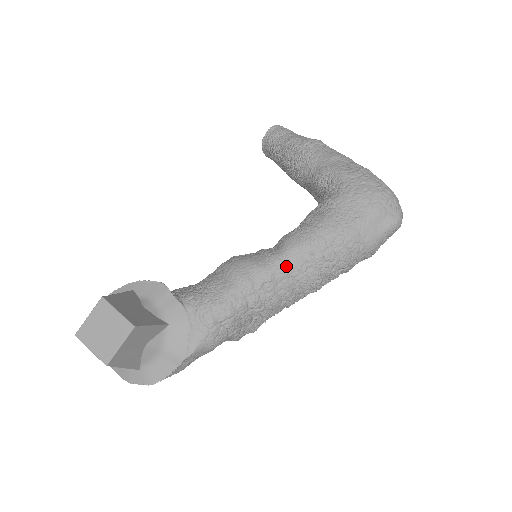
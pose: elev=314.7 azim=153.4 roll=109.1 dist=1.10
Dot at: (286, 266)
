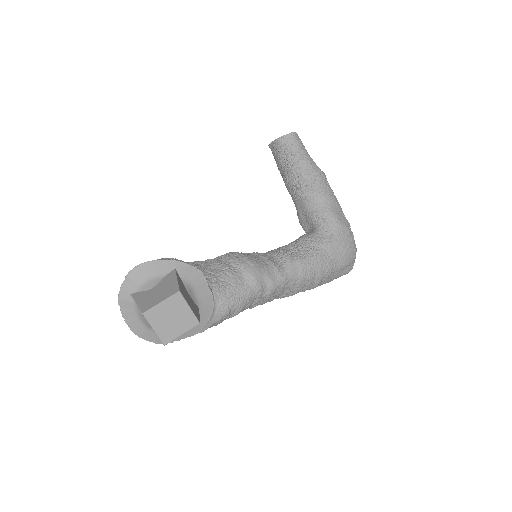
Dot at: (286, 284)
